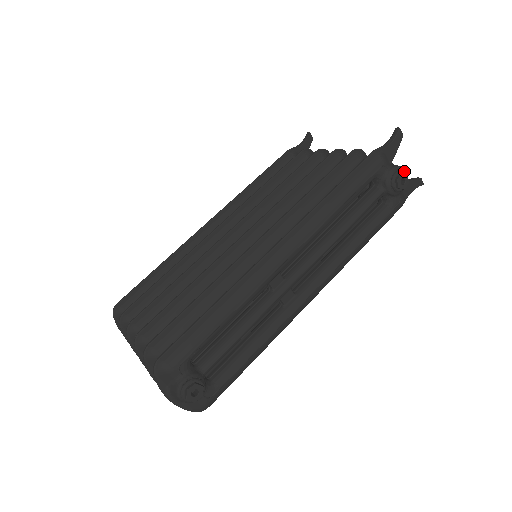
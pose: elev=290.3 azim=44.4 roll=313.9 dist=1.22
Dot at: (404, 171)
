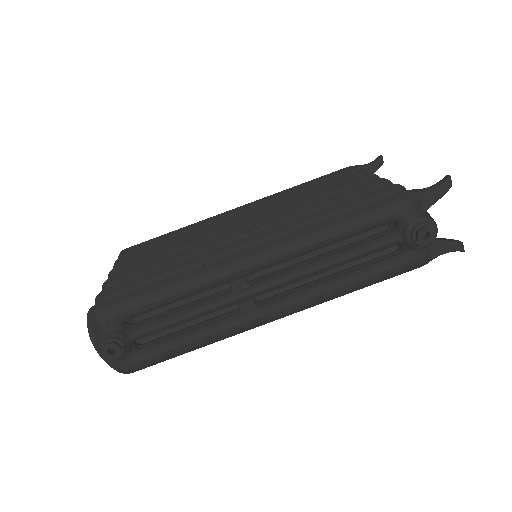
Dot at: (433, 225)
